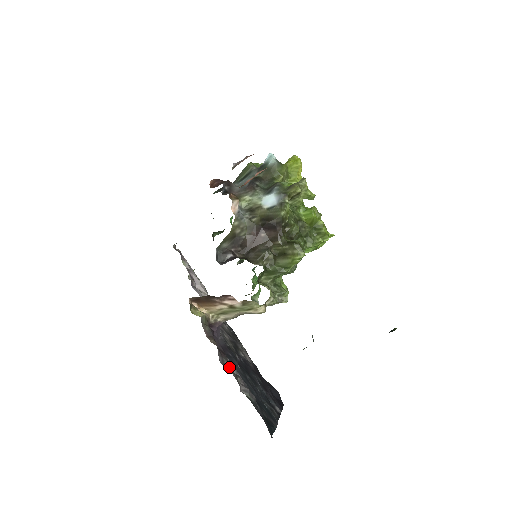
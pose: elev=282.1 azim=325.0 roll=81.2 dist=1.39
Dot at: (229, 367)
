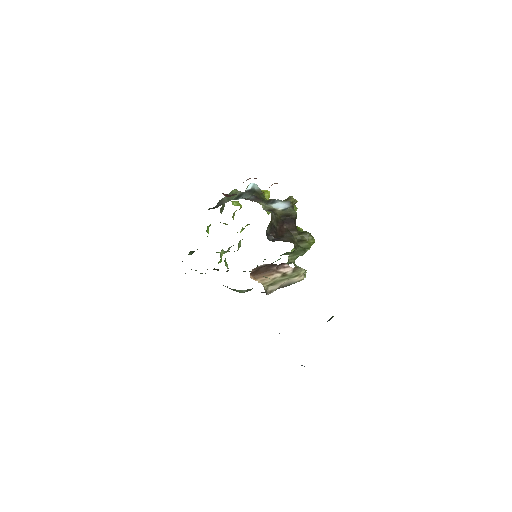
Dot at: occluded
